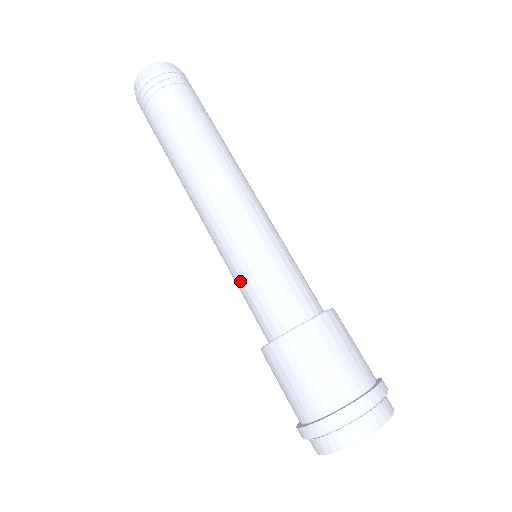
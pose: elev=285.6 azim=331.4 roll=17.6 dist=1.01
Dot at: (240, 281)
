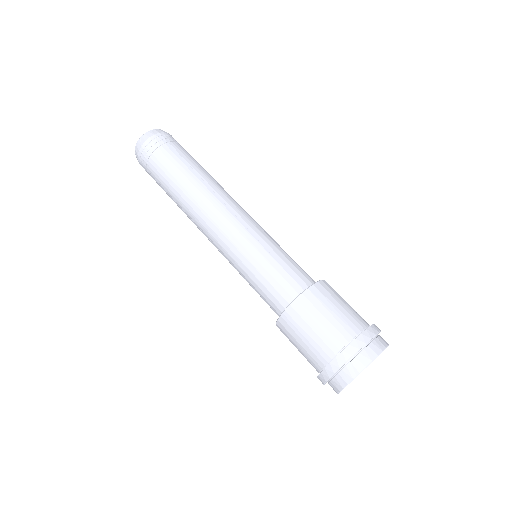
Dot at: (253, 268)
